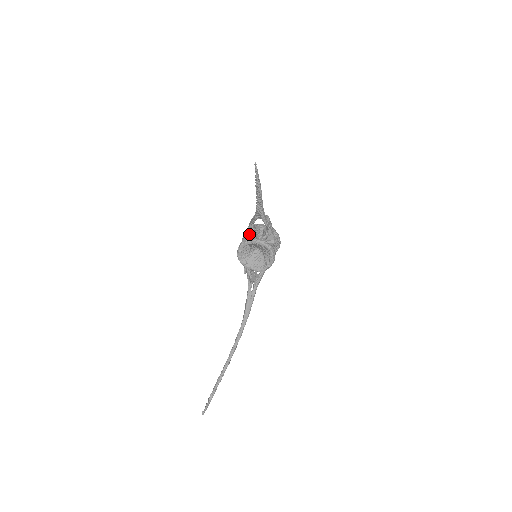
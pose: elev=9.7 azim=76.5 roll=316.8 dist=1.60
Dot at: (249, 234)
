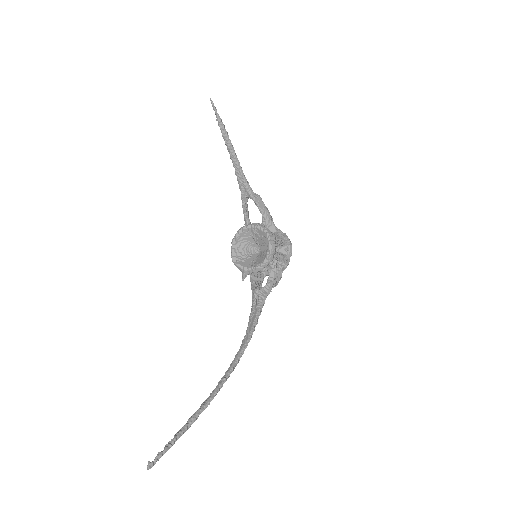
Dot at: occluded
